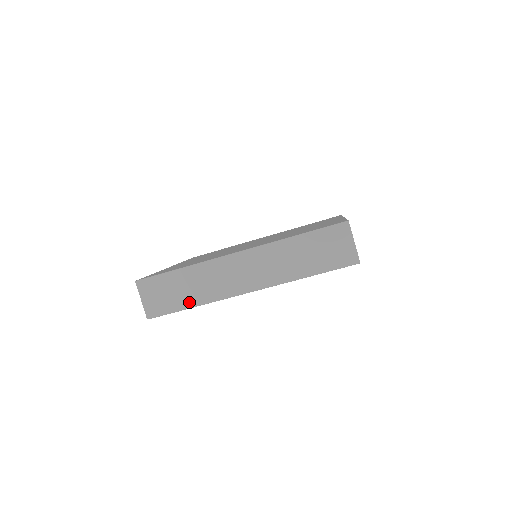
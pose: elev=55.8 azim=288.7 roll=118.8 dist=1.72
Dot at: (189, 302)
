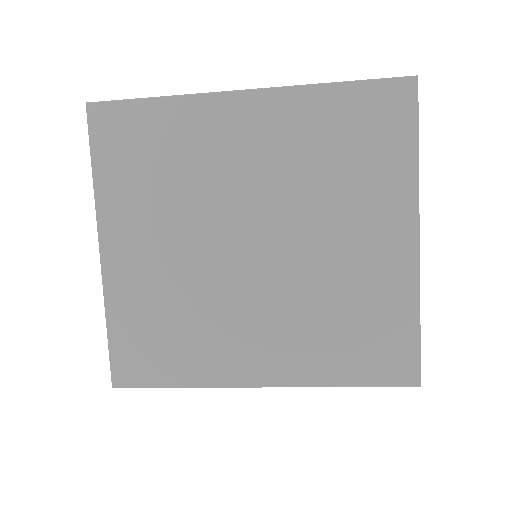
Dot at: occluded
